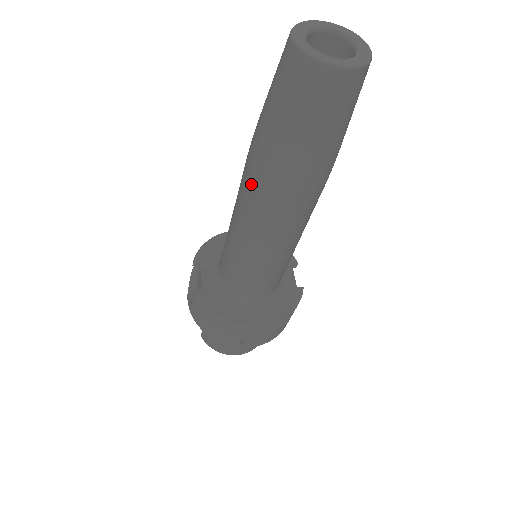
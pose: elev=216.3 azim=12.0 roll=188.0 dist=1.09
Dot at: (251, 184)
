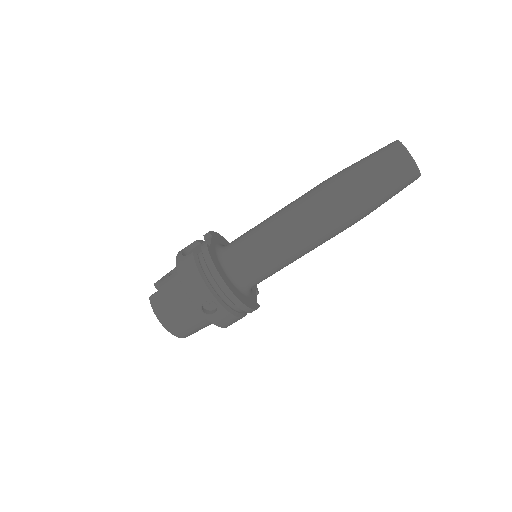
Dot at: (319, 193)
